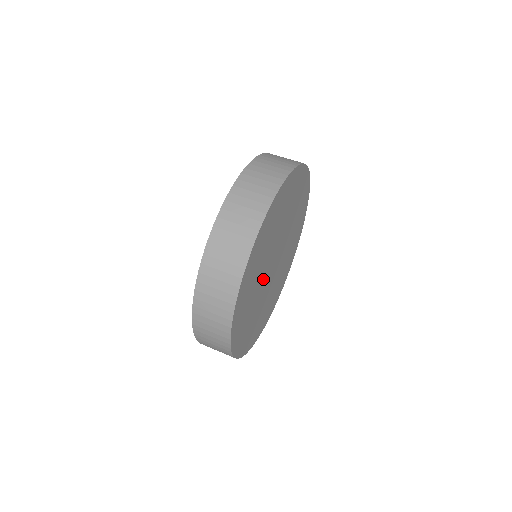
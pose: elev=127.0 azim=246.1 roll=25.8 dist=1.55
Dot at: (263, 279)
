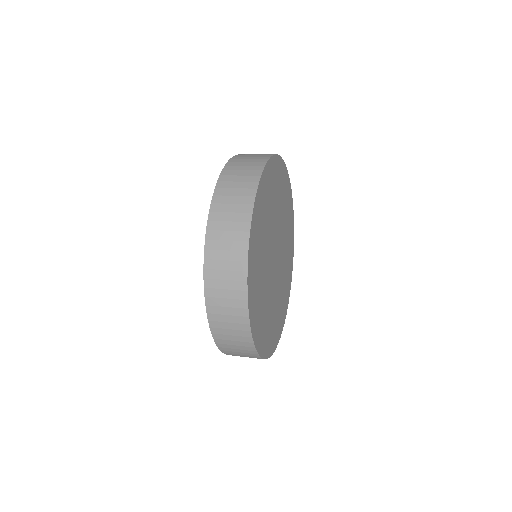
Dot at: (274, 230)
